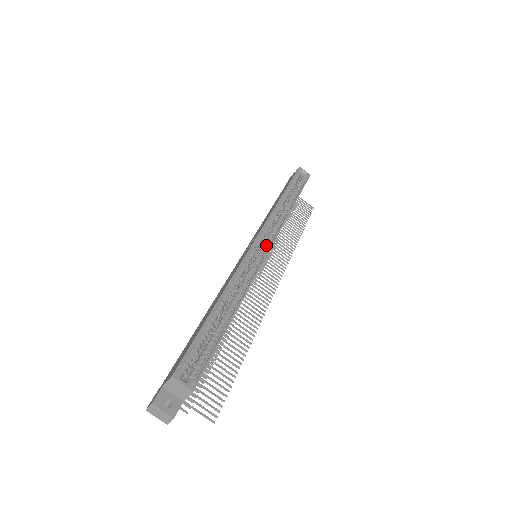
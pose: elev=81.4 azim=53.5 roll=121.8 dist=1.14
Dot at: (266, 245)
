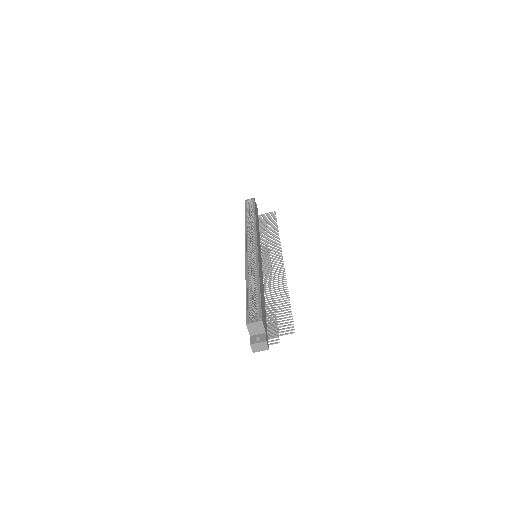
Dot at: (254, 245)
